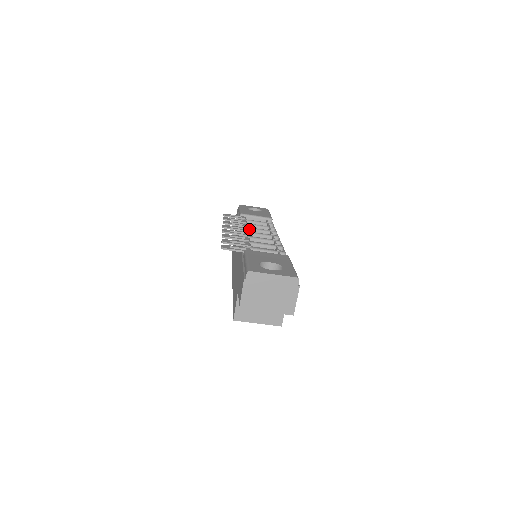
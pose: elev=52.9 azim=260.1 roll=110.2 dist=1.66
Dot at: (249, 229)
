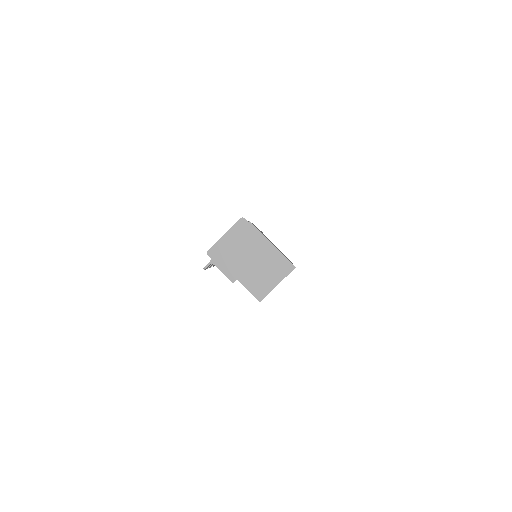
Dot at: occluded
